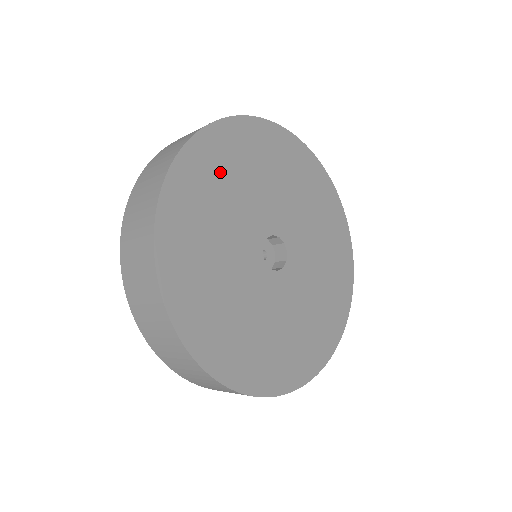
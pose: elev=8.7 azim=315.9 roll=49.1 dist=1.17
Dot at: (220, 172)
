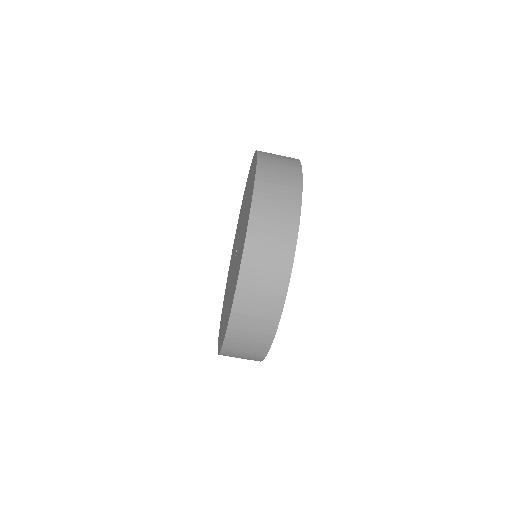
Dot at: occluded
